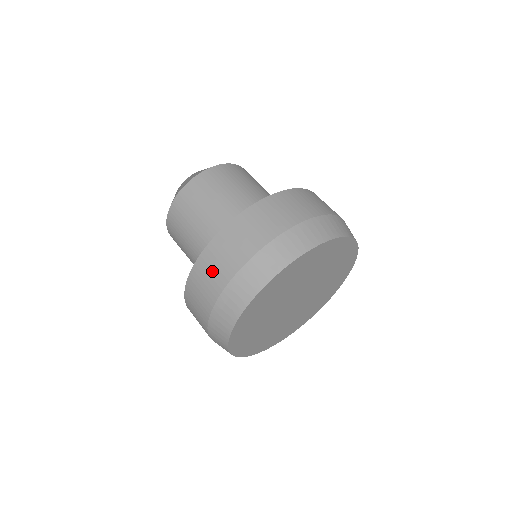
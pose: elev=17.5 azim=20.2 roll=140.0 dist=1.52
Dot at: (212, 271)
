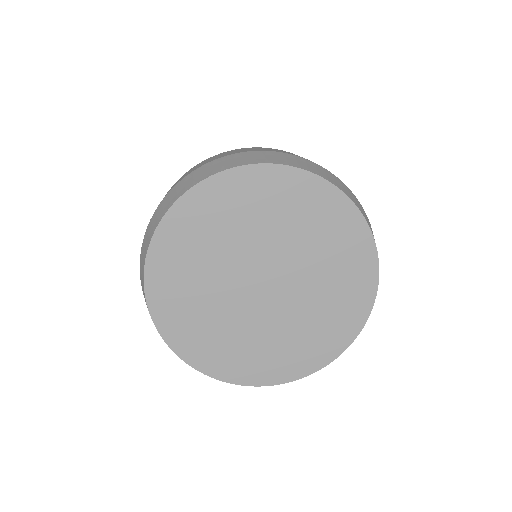
Dot at: (168, 191)
